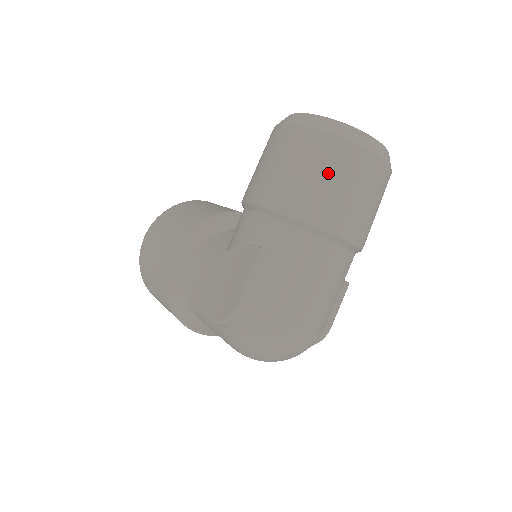
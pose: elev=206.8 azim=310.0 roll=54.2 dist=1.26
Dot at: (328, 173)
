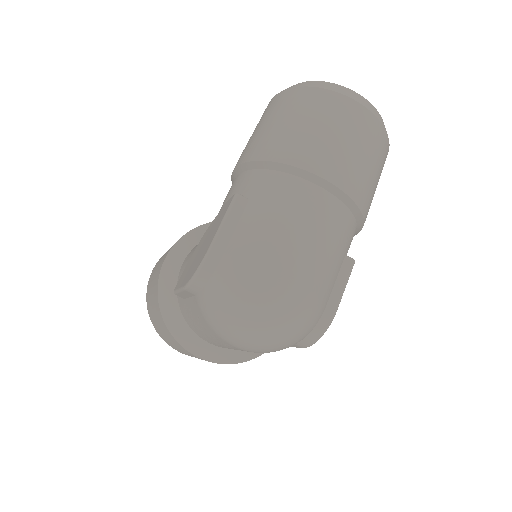
Dot at: (306, 117)
